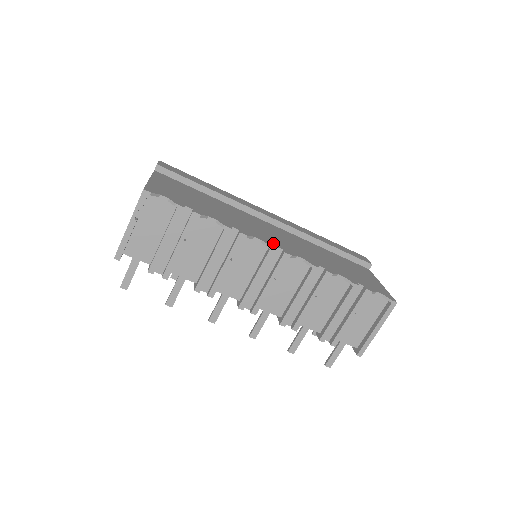
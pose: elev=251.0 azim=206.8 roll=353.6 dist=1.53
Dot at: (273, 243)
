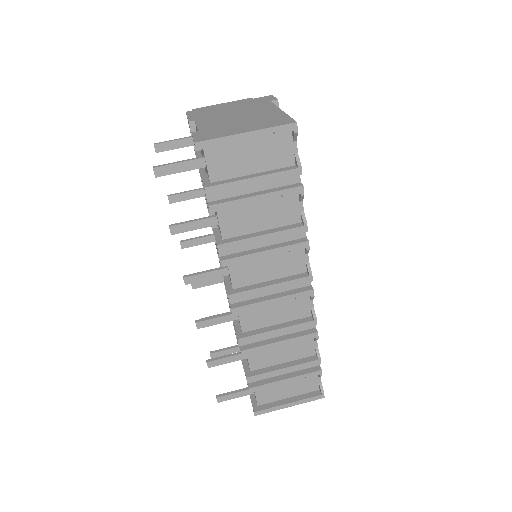
Dot at: occluded
